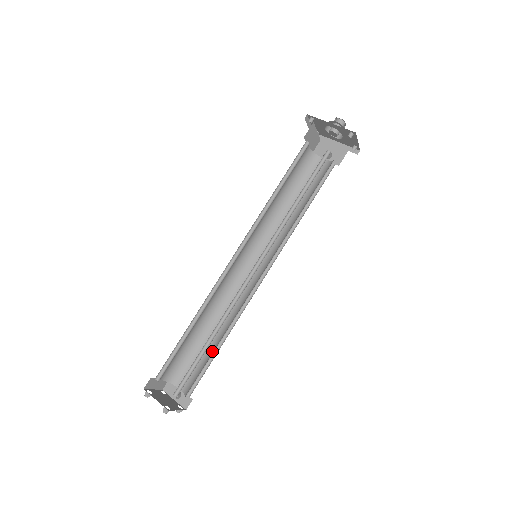
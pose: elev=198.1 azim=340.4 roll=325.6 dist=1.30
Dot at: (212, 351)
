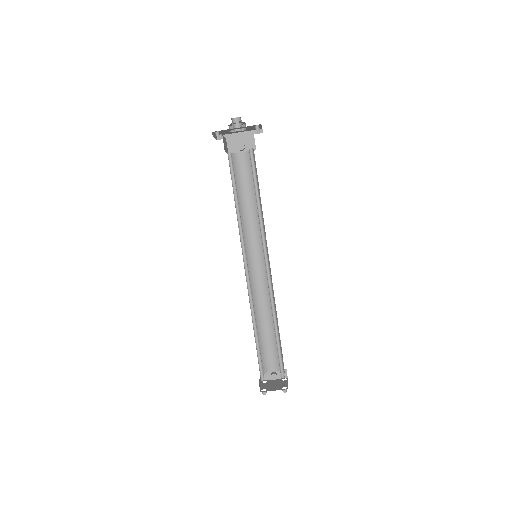
Dot at: occluded
